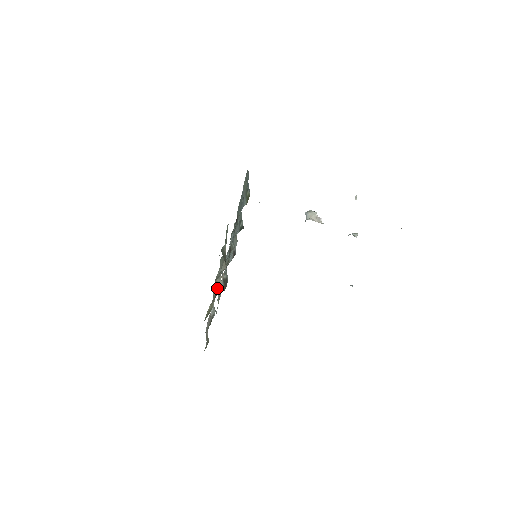
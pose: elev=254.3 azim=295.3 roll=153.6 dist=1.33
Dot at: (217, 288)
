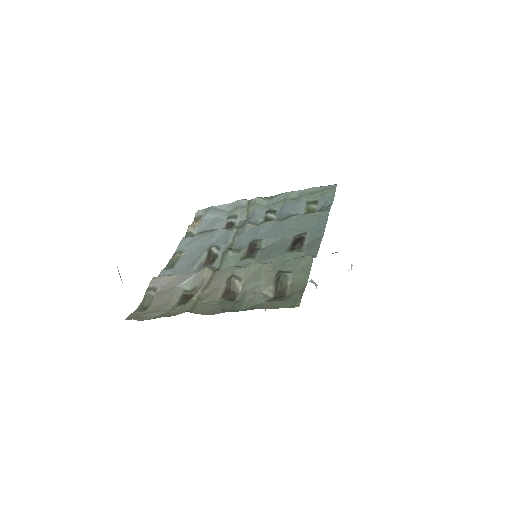
Dot at: (230, 289)
